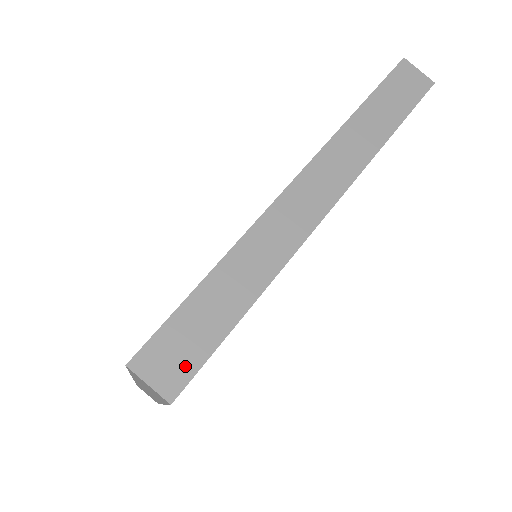
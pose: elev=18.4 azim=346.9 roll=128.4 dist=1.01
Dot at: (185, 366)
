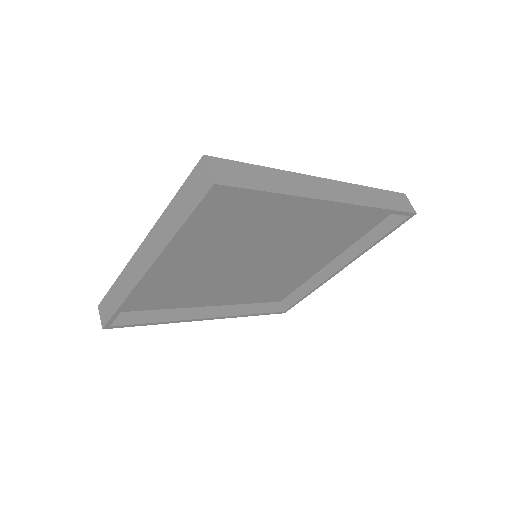
Dot at: (231, 180)
